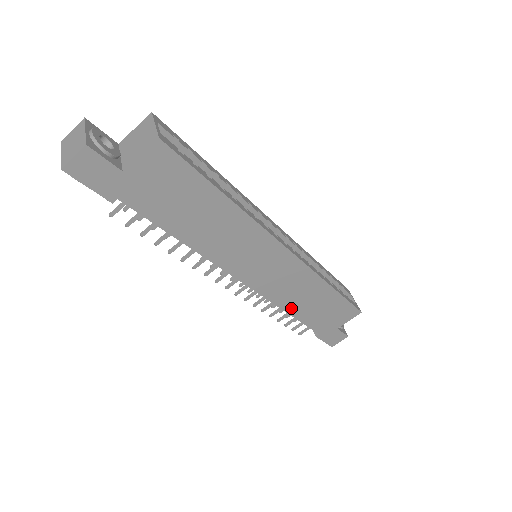
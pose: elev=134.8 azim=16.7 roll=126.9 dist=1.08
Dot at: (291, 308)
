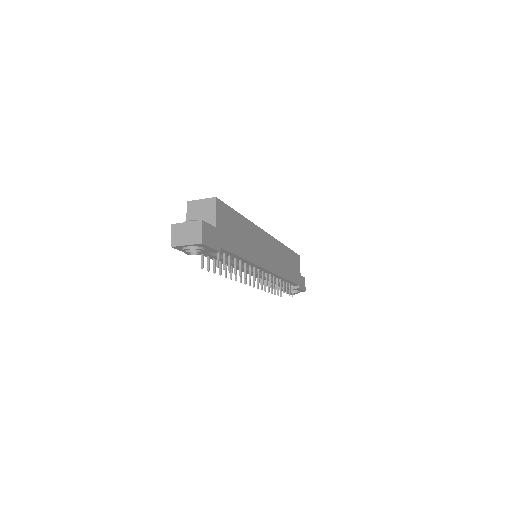
Dot at: (285, 274)
